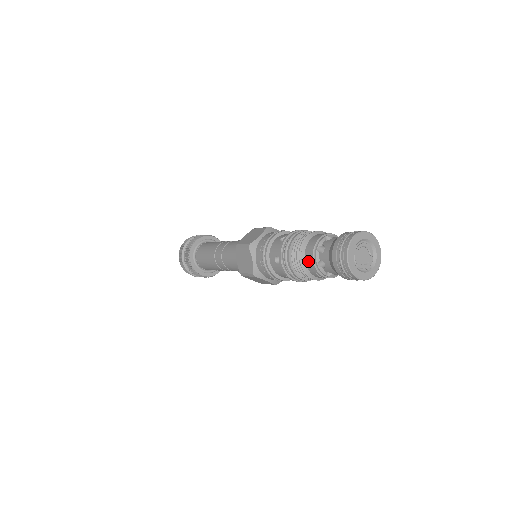
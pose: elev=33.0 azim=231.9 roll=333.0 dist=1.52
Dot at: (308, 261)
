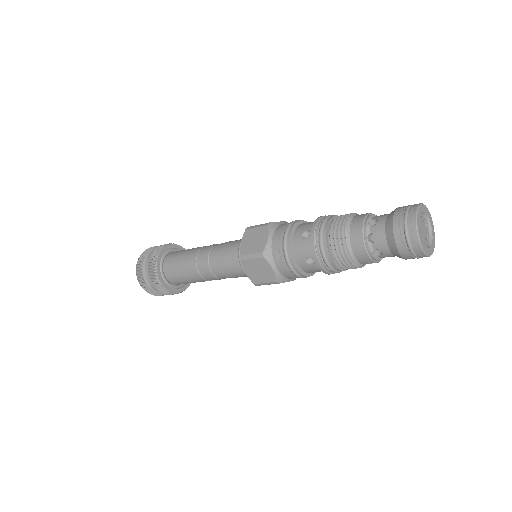
Dot at: (359, 254)
